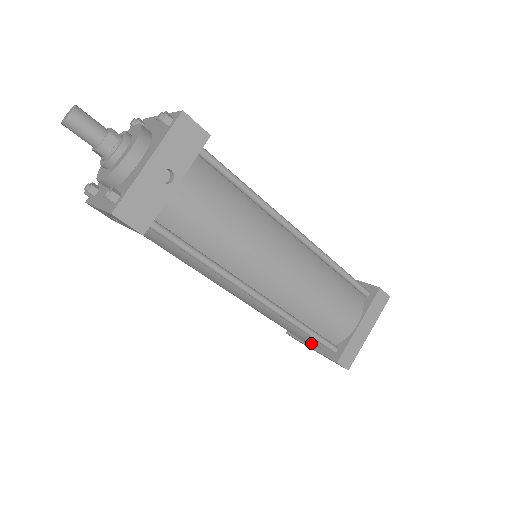
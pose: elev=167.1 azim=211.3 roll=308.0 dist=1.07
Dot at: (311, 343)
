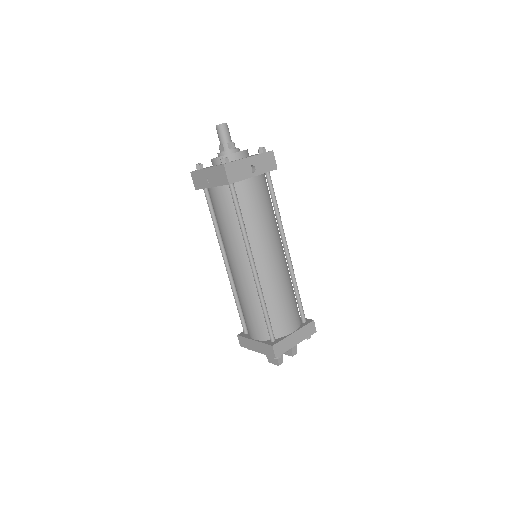
Dot at: (259, 332)
